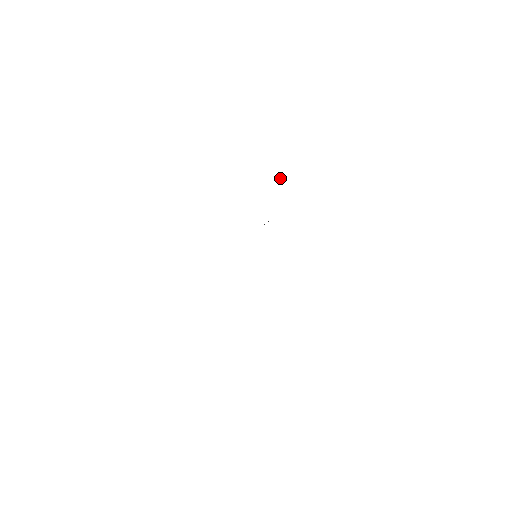
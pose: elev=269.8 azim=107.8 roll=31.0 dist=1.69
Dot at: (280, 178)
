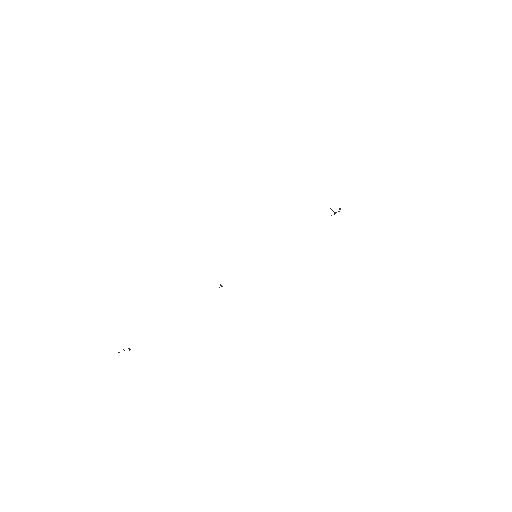
Dot at: occluded
